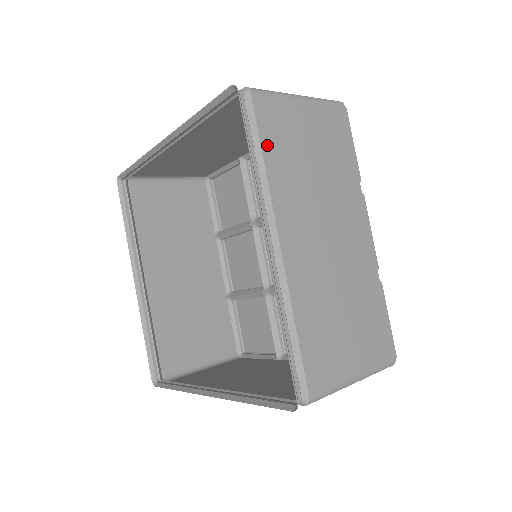
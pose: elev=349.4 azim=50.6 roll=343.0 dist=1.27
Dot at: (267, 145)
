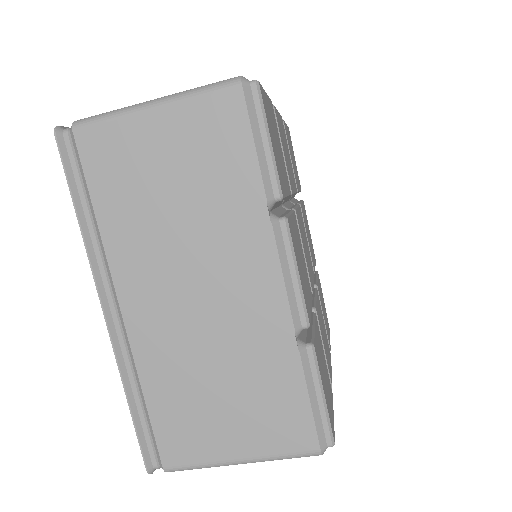
Dot at: occluded
